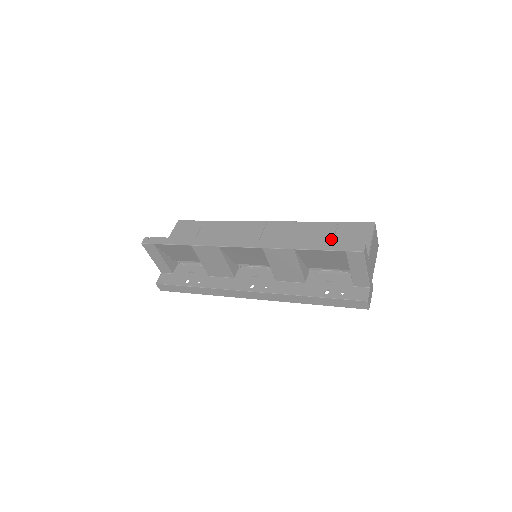
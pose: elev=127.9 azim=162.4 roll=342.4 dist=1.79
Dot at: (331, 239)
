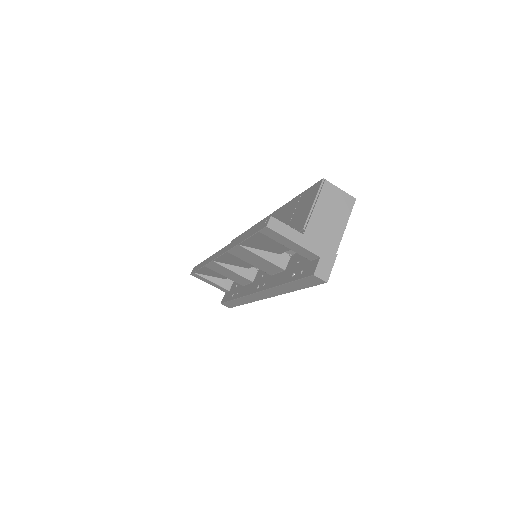
Dot at: (291, 216)
